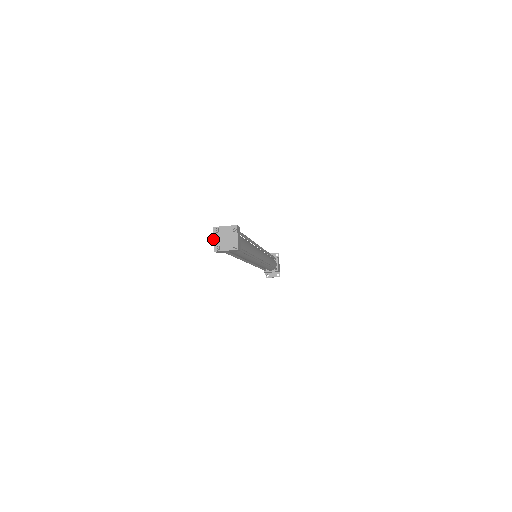
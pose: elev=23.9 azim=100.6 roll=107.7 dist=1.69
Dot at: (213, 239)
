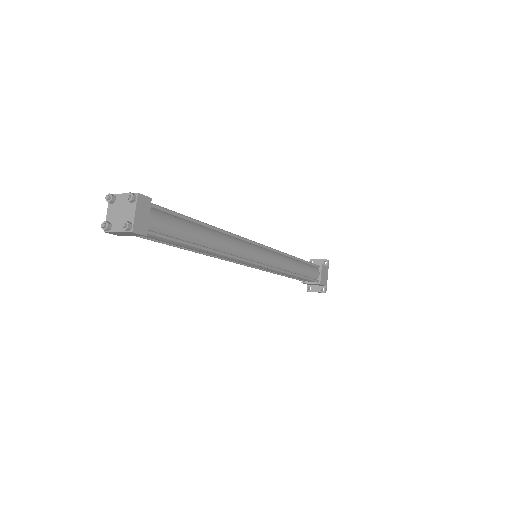
Dot at: occluded
